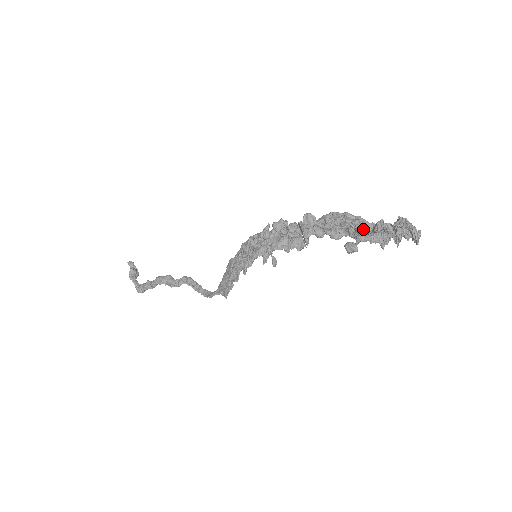
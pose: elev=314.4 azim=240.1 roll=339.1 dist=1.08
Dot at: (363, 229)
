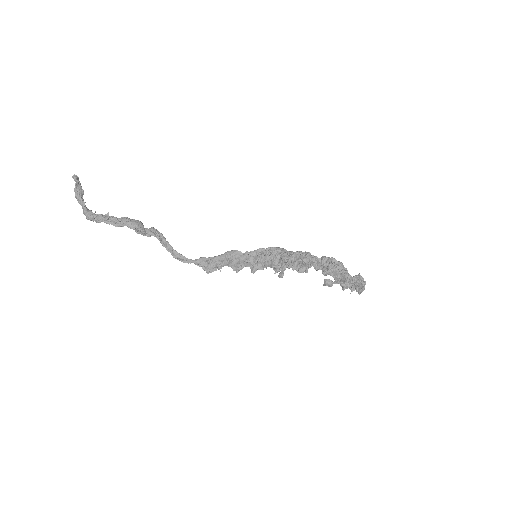
Dot at: occluded
